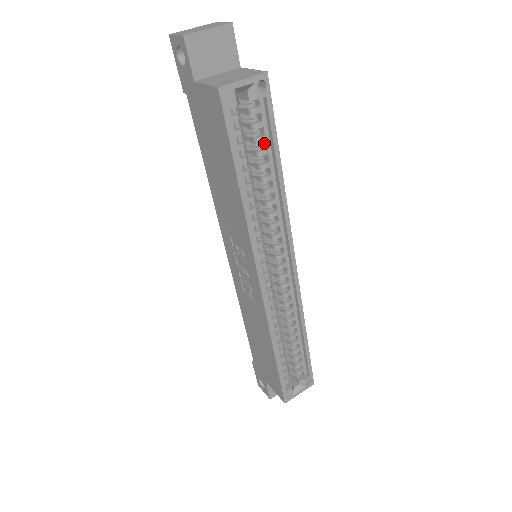
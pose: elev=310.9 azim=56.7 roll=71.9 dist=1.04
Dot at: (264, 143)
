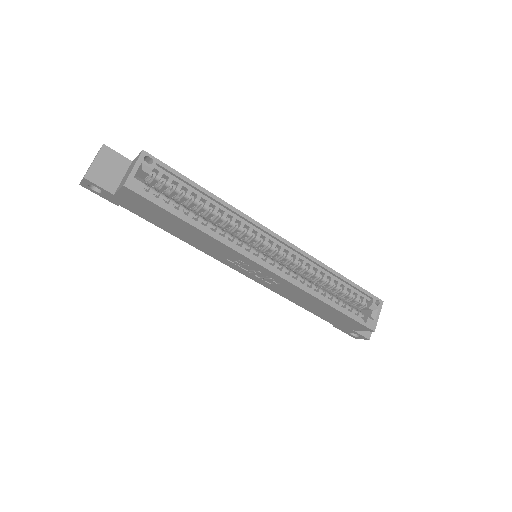
Dot at: (184, 188)
